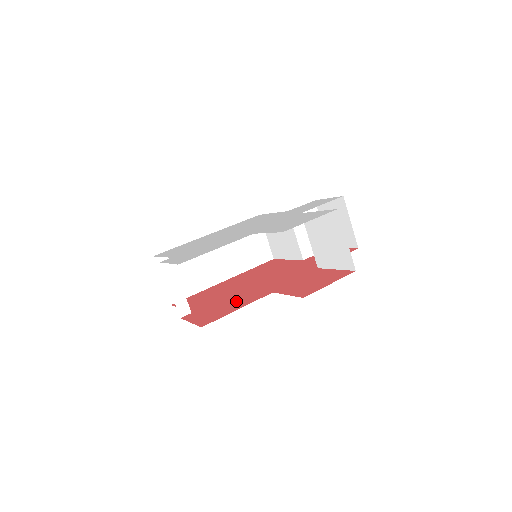
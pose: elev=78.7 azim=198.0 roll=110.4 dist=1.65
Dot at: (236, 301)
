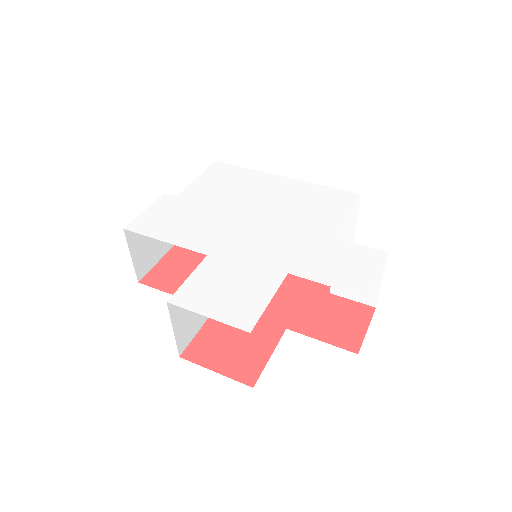
Dot at: occluded
